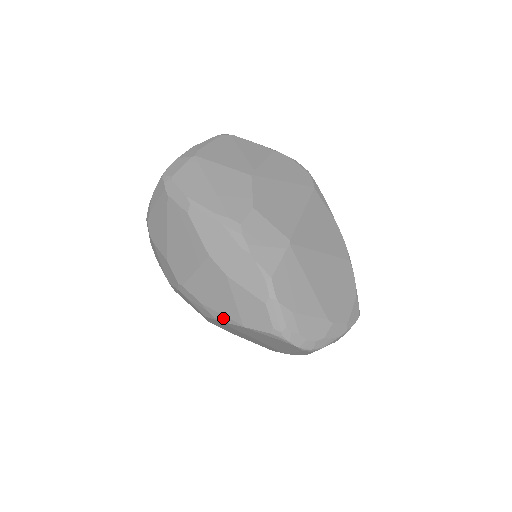
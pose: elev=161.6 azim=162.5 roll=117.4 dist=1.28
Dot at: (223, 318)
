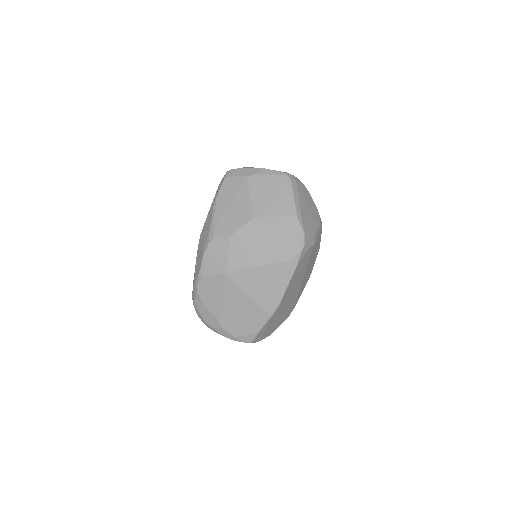
Dot at: occluded
